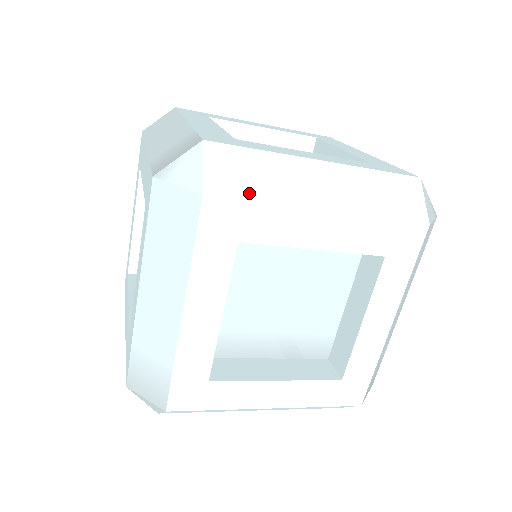
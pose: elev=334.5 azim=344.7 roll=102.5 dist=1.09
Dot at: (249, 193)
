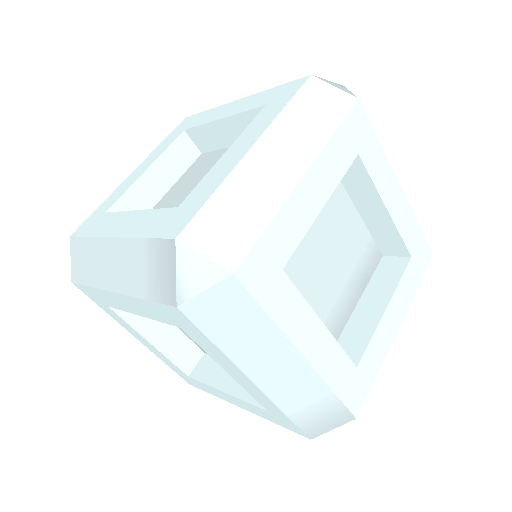
Dot at: (252, 231)
